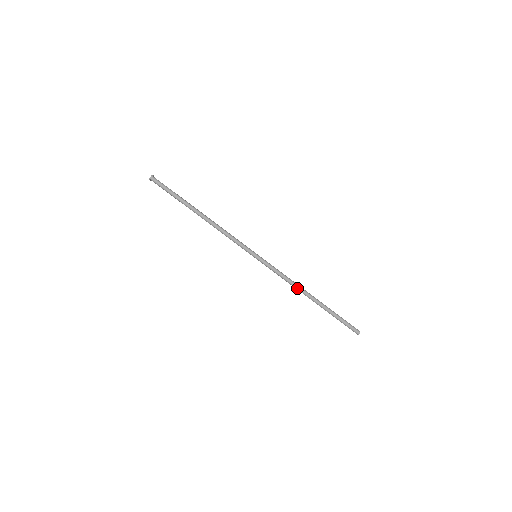
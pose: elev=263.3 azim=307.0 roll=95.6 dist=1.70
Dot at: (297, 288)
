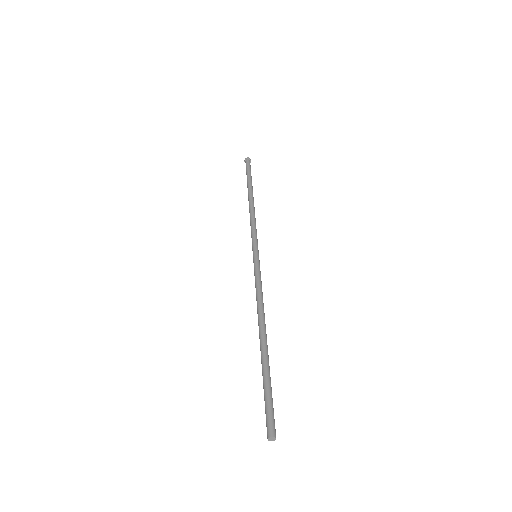
Dot at: (261, 311)
